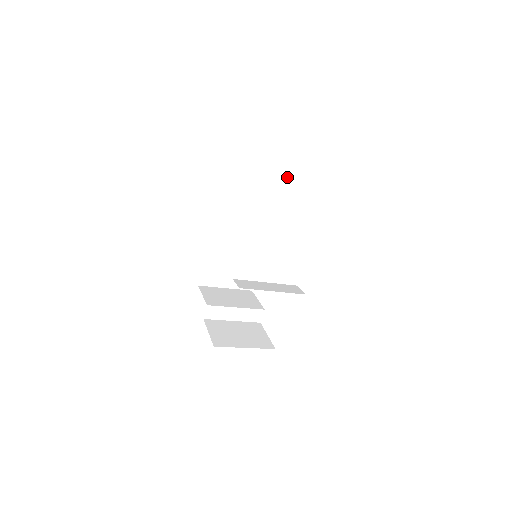
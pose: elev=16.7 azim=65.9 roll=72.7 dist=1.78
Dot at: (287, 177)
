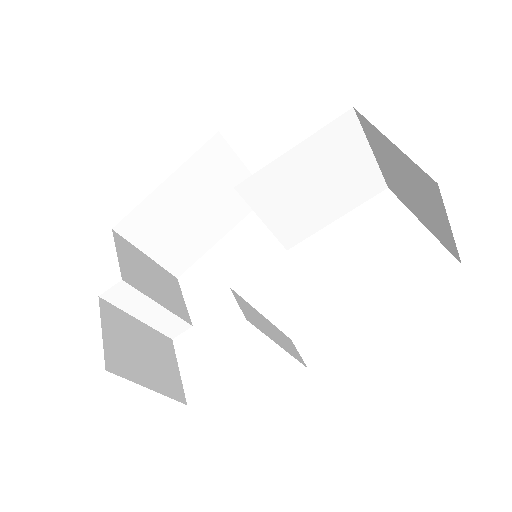
Dot at: (373, 174)
